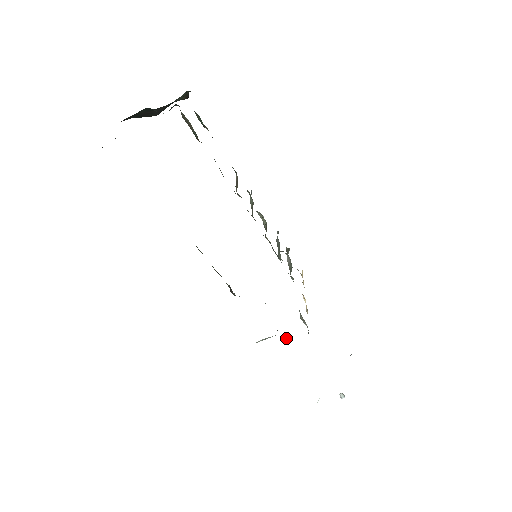
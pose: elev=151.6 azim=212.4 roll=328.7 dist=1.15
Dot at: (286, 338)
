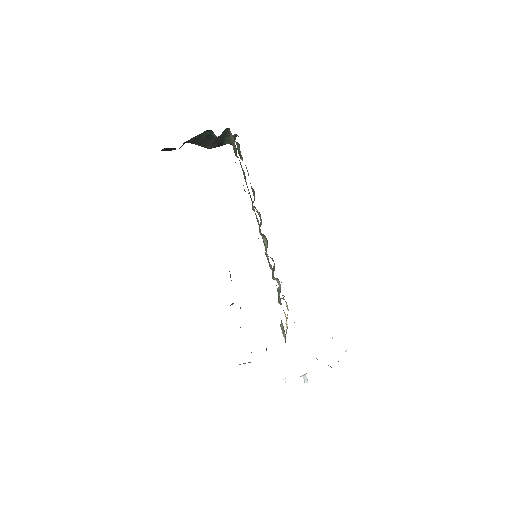
Dot at: occluded
